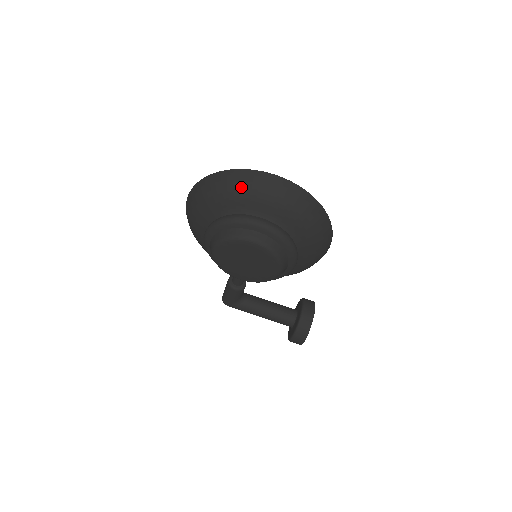
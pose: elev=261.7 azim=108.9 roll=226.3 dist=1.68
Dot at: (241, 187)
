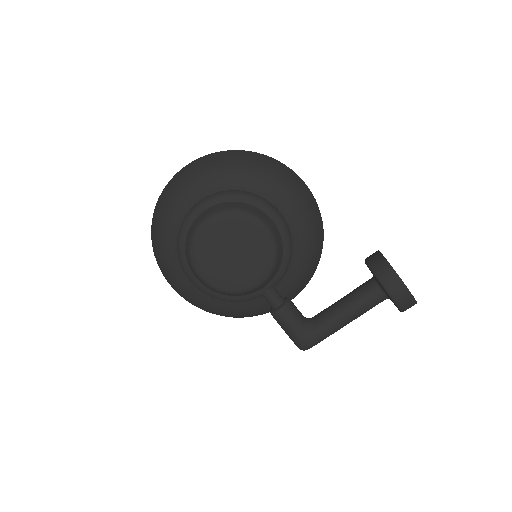
Dot at: (165, 204)
